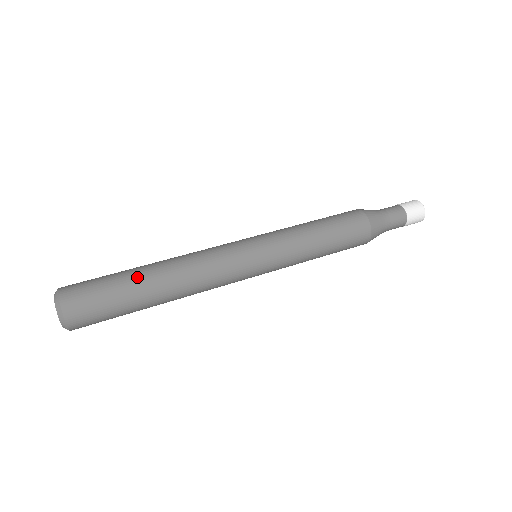
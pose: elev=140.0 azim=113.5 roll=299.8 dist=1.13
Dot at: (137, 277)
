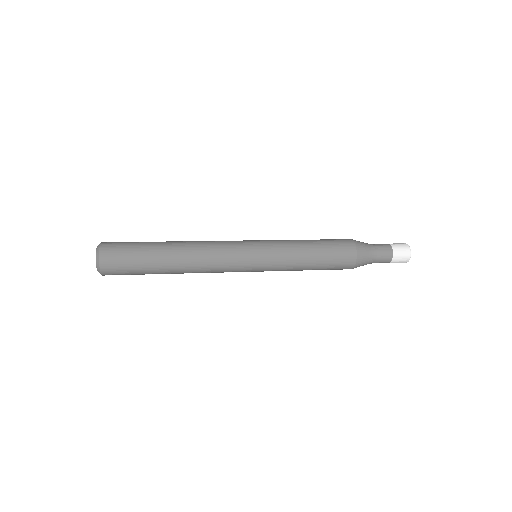
Dot at: occluded
